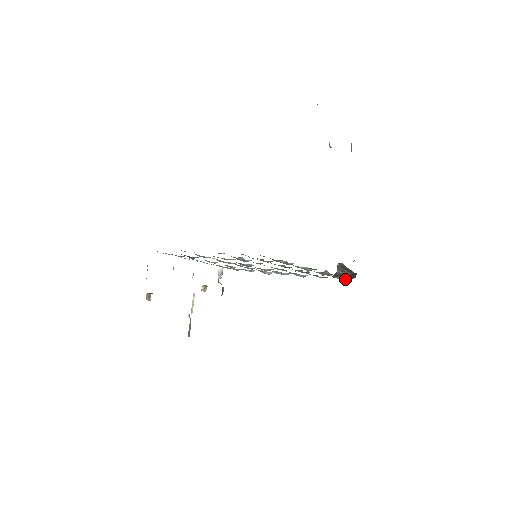
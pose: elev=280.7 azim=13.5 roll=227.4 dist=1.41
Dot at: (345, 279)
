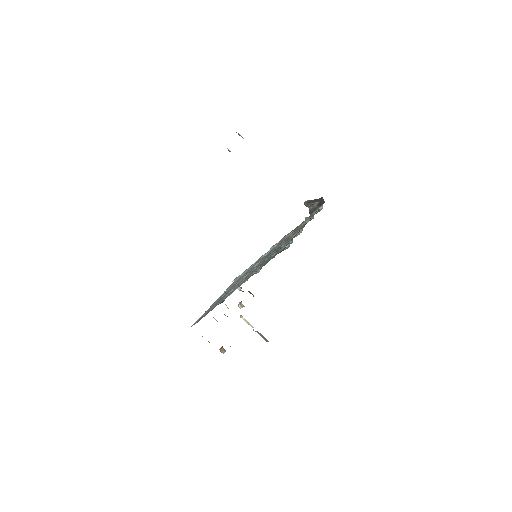
Dot at: (320, 208)
